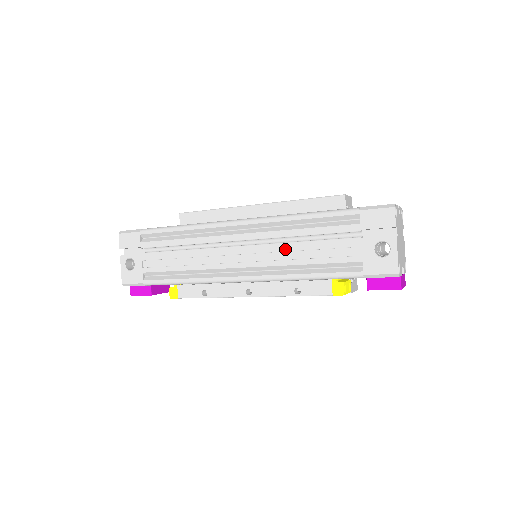
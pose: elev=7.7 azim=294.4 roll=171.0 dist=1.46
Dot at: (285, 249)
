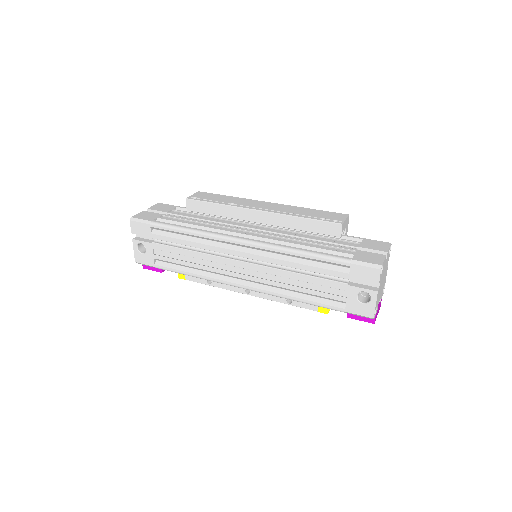
Dot at: (282, 275)
